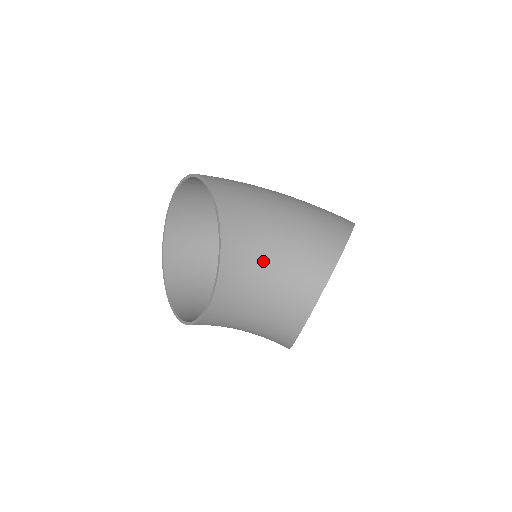
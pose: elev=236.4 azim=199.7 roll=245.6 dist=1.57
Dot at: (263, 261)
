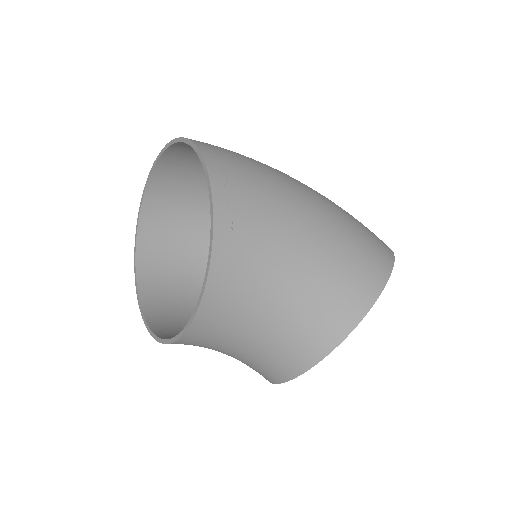
Dot at: (259, 307)
